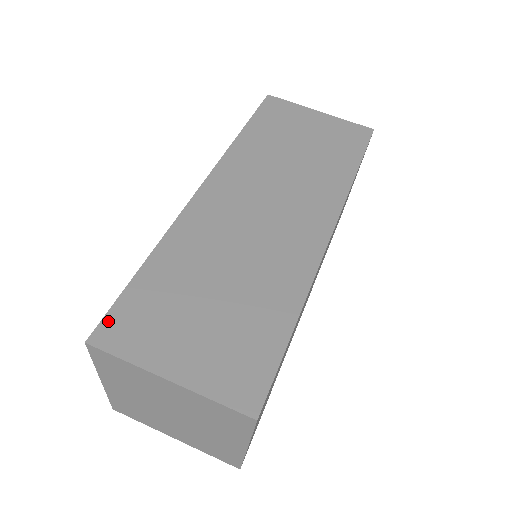
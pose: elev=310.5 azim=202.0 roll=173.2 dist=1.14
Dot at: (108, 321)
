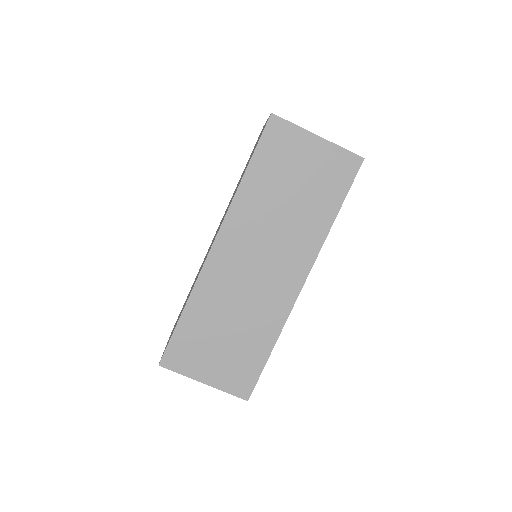
Dot at: (168, 353)
